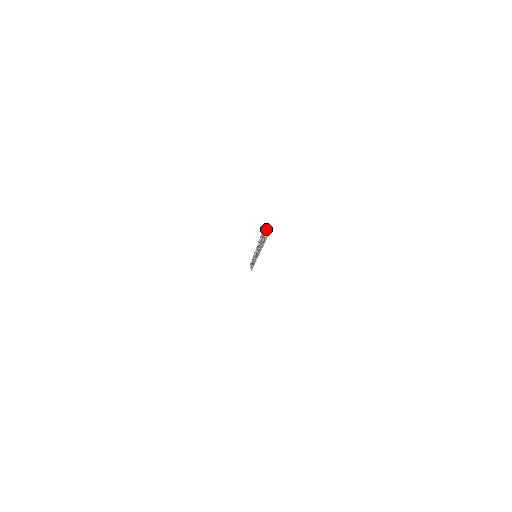
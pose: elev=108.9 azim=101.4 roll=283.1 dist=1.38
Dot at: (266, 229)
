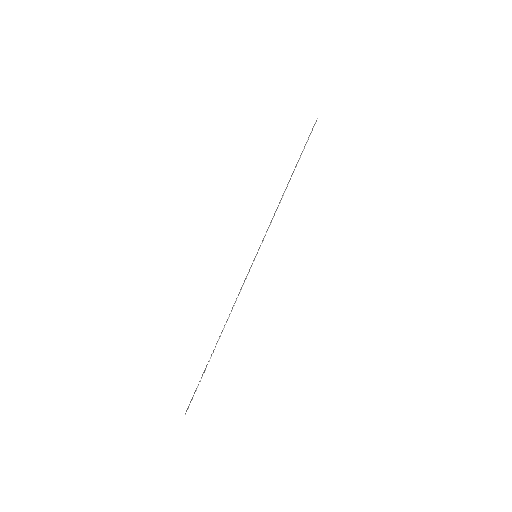
Dot at: (185, 413)
